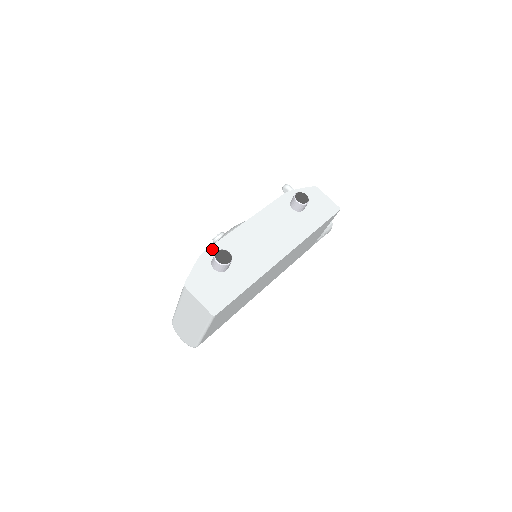
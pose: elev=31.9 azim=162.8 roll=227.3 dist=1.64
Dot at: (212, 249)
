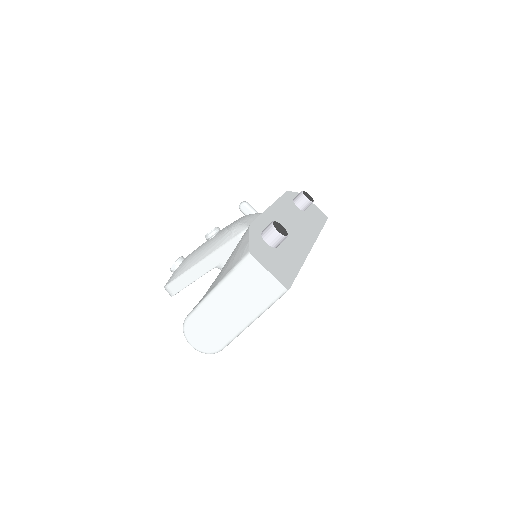
Dot at: (256, 223)
